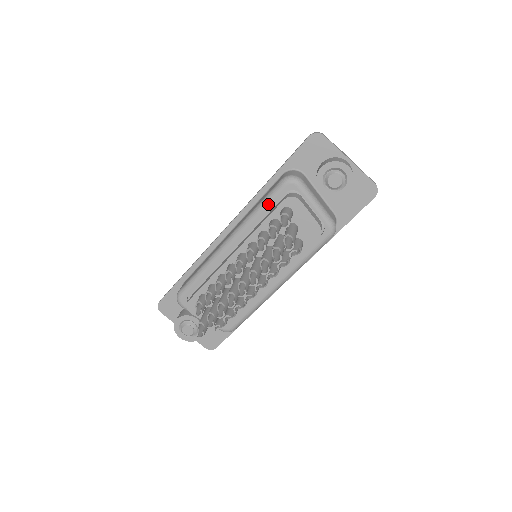
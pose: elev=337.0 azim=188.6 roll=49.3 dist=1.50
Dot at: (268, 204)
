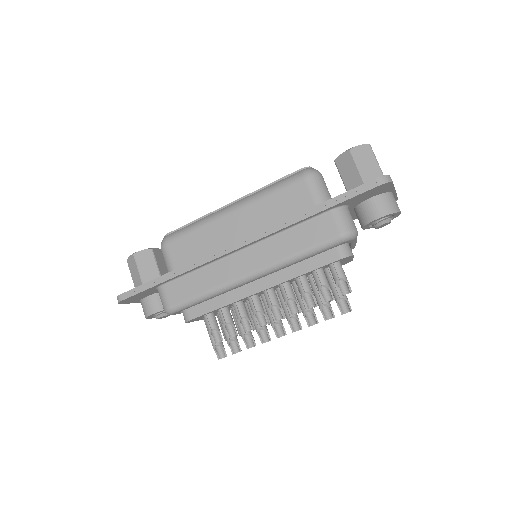
Dot at: (316, 254)
